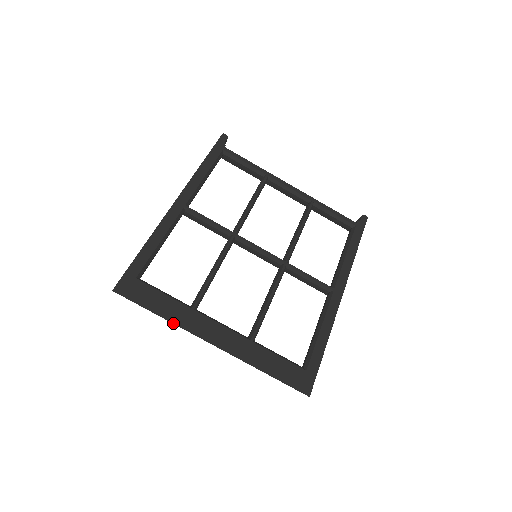
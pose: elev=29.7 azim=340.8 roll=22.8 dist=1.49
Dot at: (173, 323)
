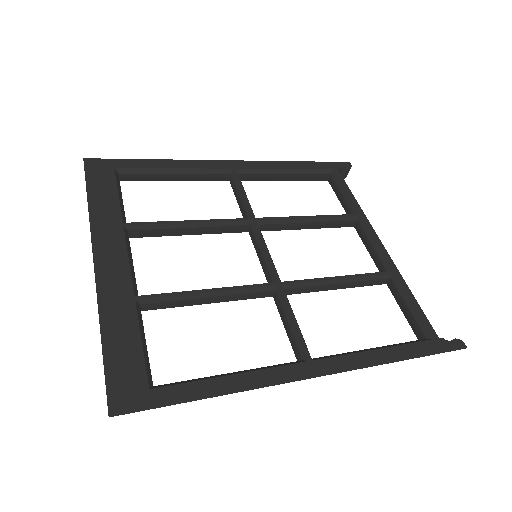
Dot at: (90, 215)
